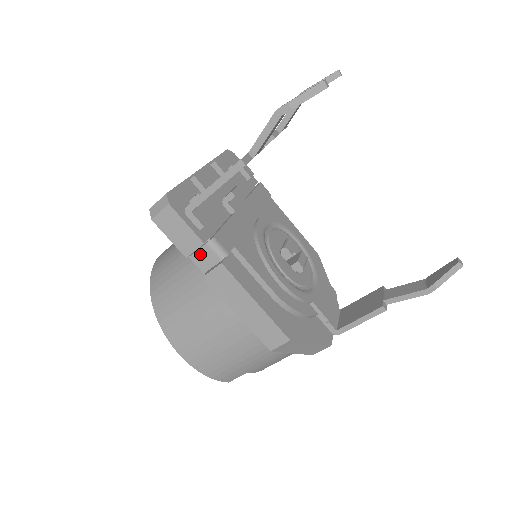
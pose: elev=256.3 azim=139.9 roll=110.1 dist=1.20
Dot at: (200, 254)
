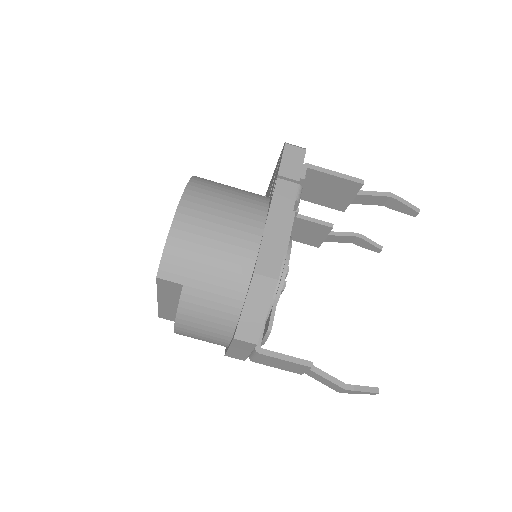
Dot at: (287, 184)
